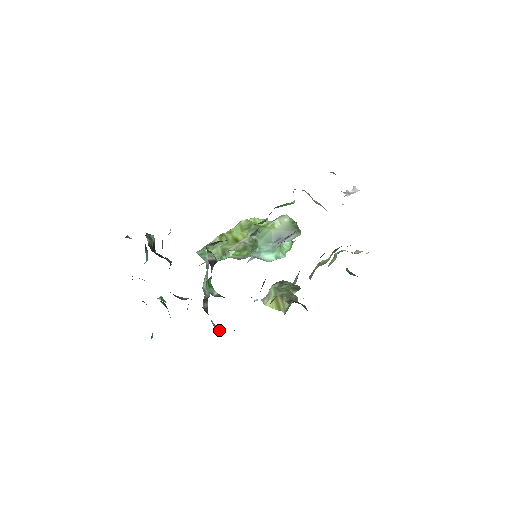
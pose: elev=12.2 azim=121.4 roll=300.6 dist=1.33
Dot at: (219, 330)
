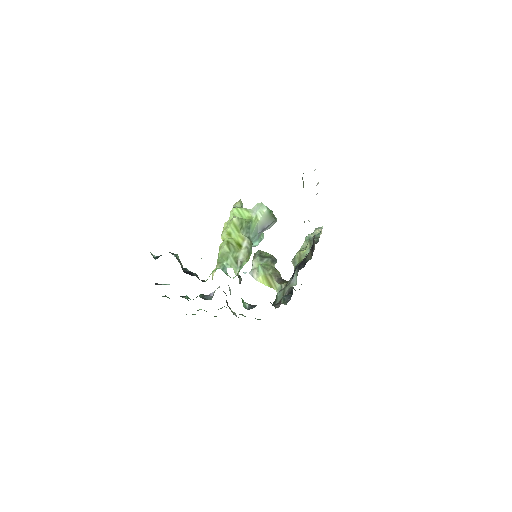
Dot at: (233, 312)
